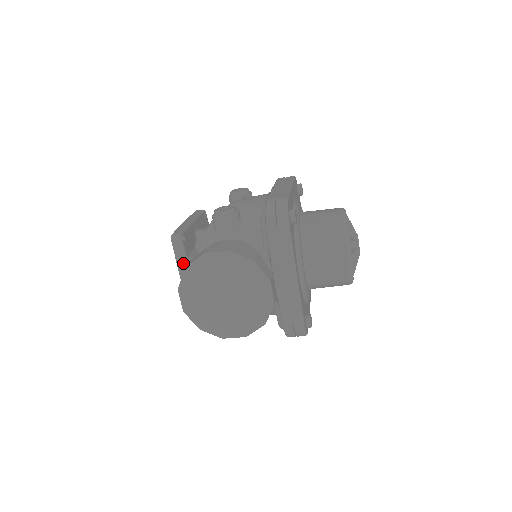
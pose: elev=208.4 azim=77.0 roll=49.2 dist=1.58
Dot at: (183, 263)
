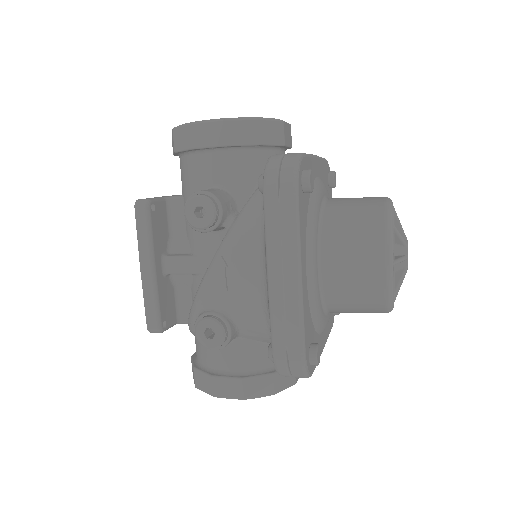
Dot at: occluded
